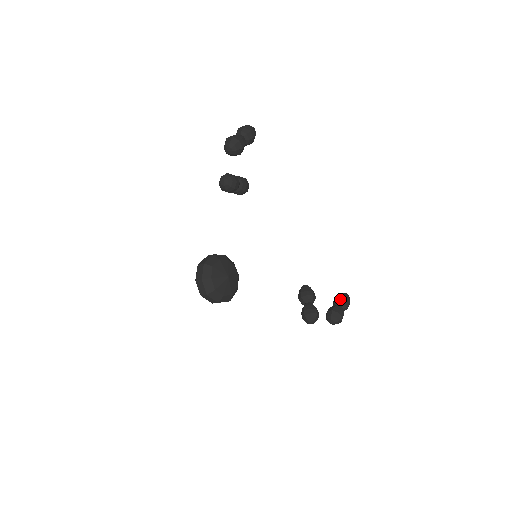
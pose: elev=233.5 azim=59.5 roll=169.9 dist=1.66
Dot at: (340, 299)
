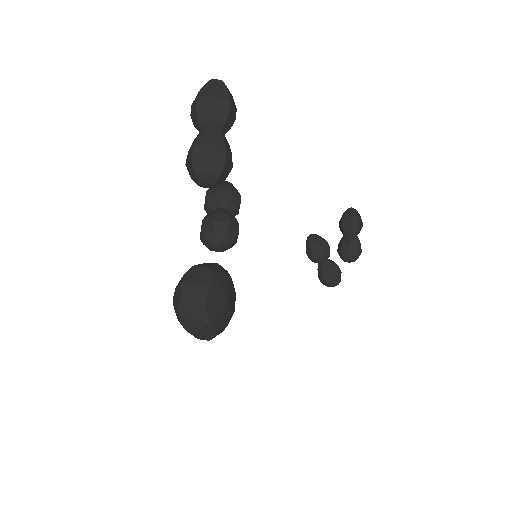
Dot at: (352, 226)
